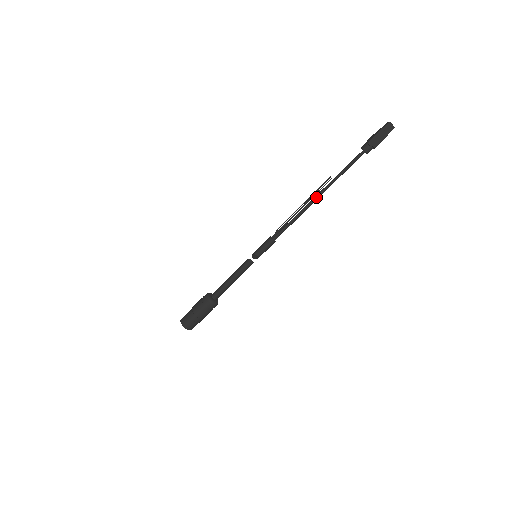
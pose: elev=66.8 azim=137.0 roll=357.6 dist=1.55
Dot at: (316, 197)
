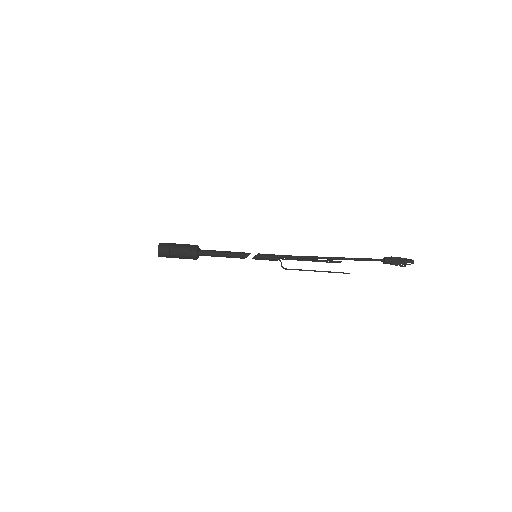
Dot at: (331, 257)
